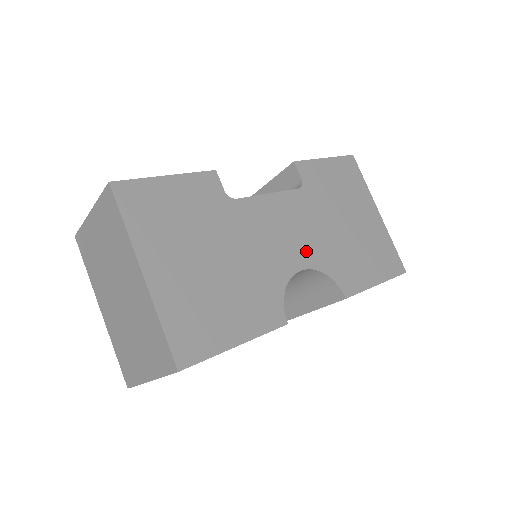
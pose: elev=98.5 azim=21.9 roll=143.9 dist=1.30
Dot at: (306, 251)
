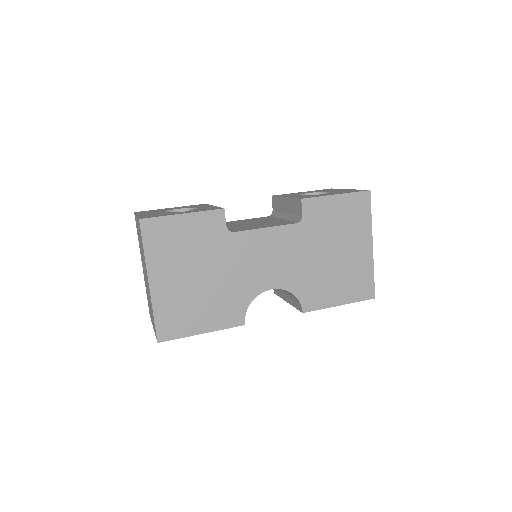
Dot at: (282, 275)
